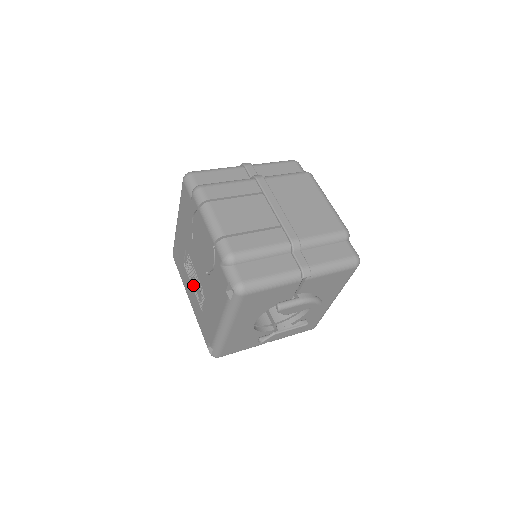
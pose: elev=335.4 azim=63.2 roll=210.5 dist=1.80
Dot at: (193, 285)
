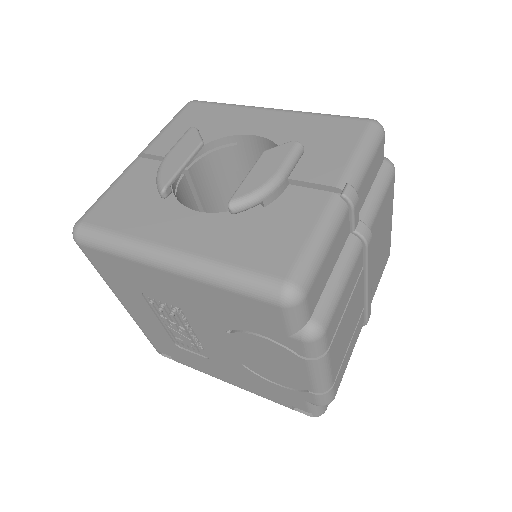
Dot at: (166, 324)
